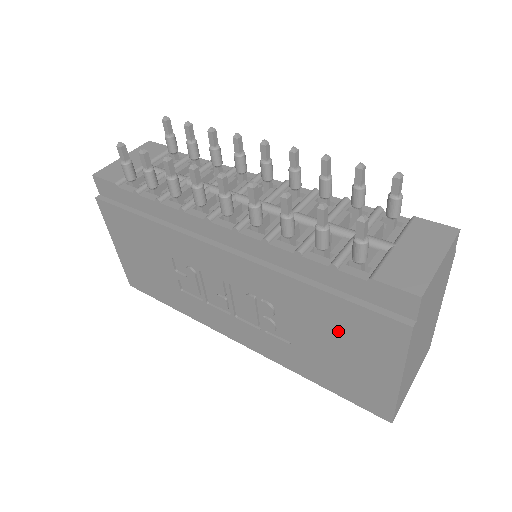
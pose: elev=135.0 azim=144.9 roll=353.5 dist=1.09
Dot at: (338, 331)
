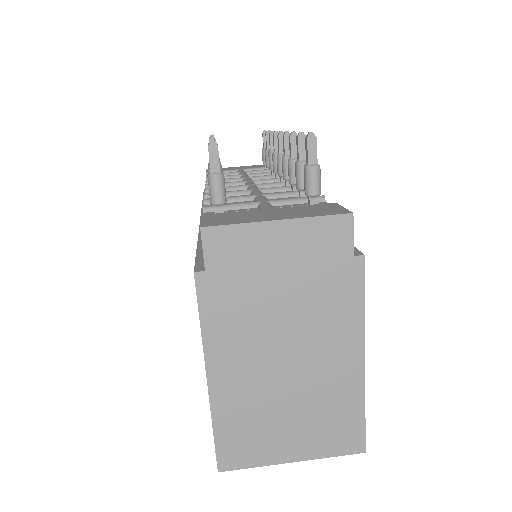
Dot at: occluded
